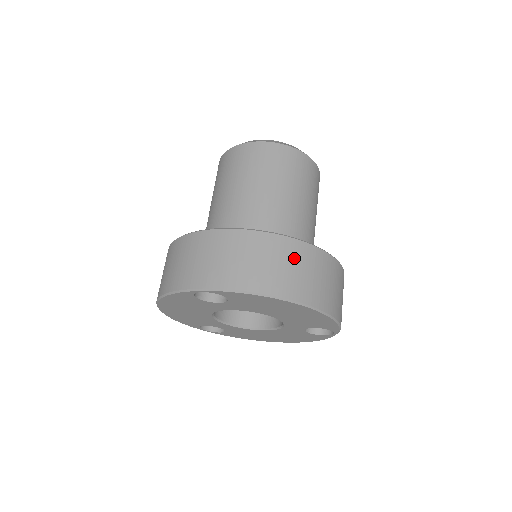
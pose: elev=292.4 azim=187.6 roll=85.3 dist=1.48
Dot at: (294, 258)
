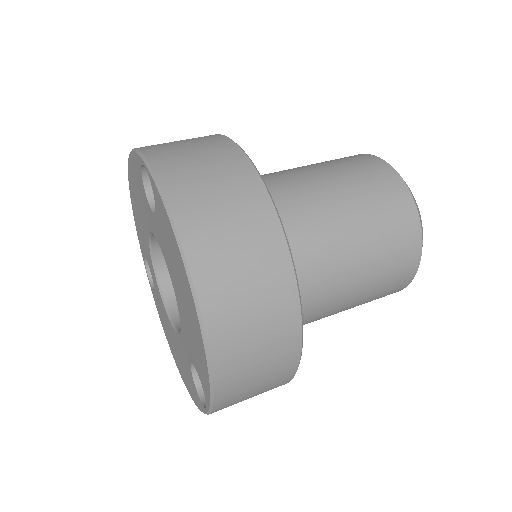
Dot at: (257, 250)
